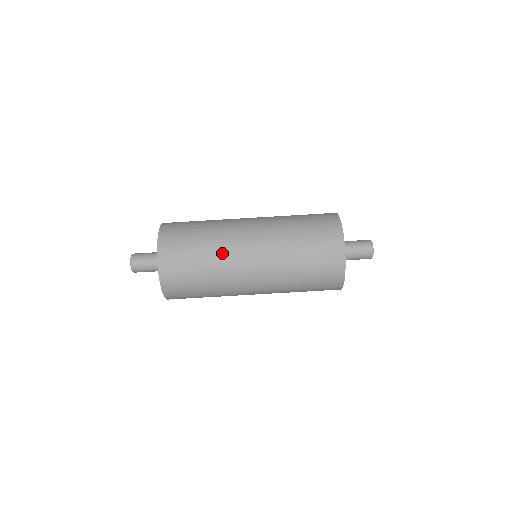
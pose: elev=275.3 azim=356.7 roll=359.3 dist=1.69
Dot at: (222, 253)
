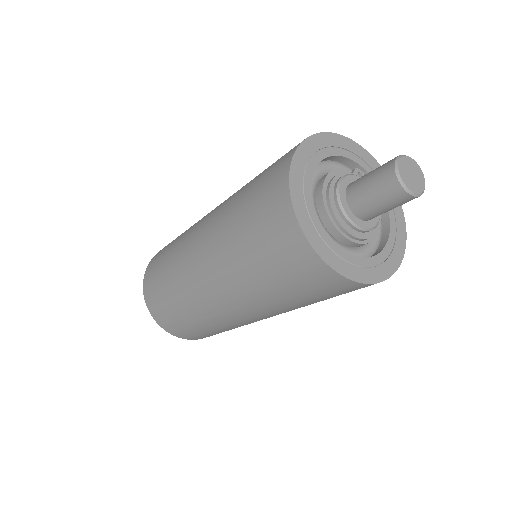
Dot at: (207, 317)
